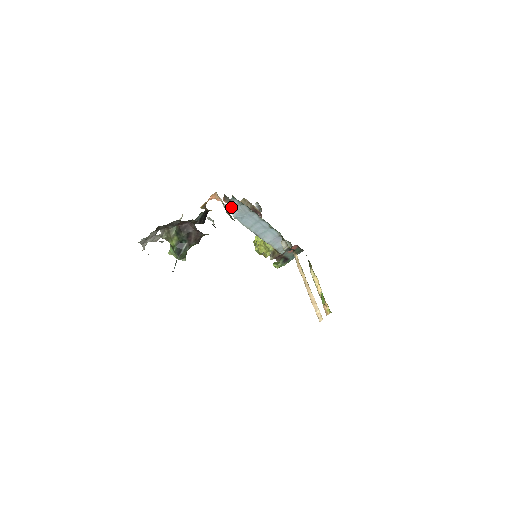
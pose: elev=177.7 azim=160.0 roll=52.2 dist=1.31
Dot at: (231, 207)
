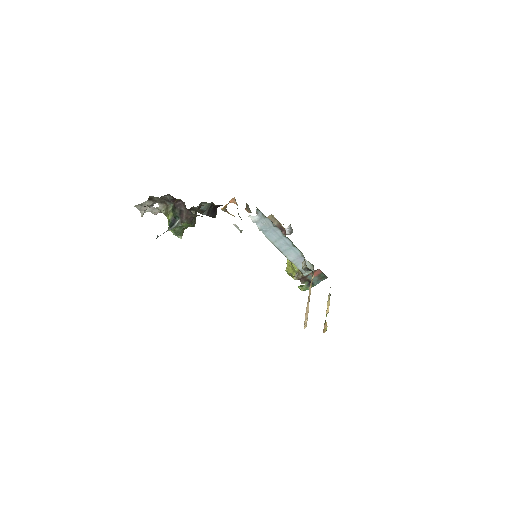
Dot at: (256, 219)
